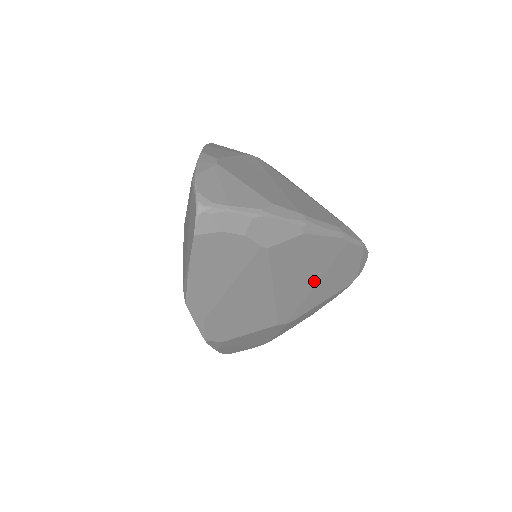
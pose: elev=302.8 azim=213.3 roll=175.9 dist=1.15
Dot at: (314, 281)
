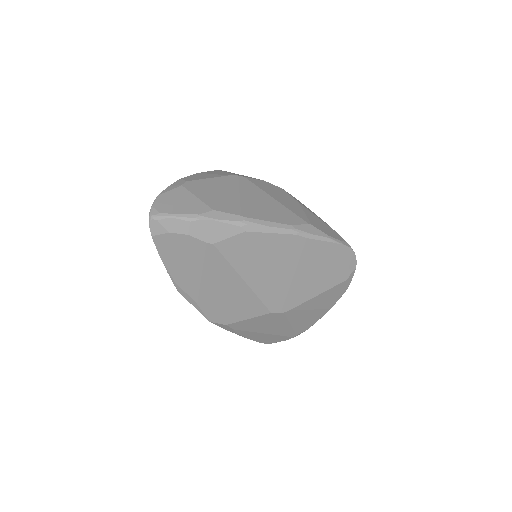
Dot at: (289, 274)
